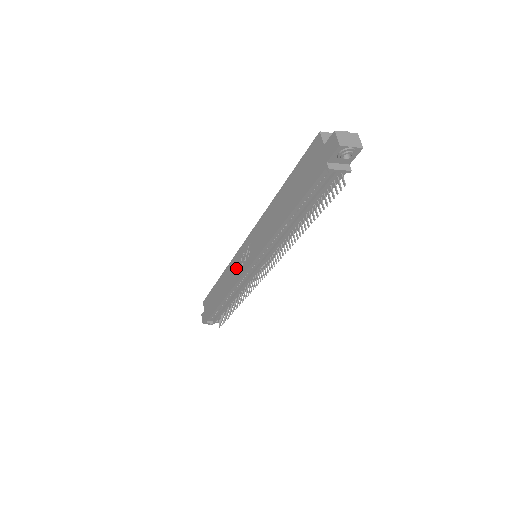
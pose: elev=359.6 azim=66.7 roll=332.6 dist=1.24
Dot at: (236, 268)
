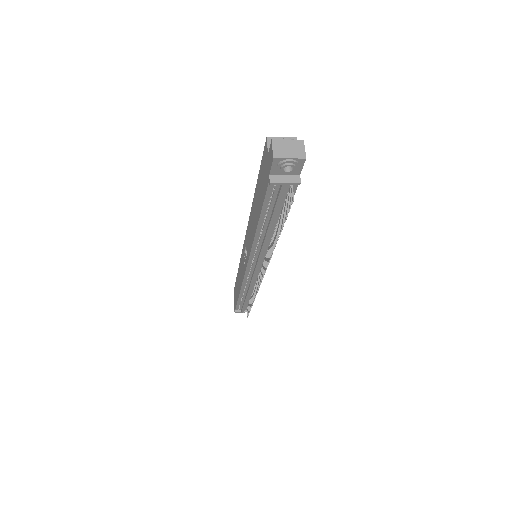
Dot at: (242, 266)
